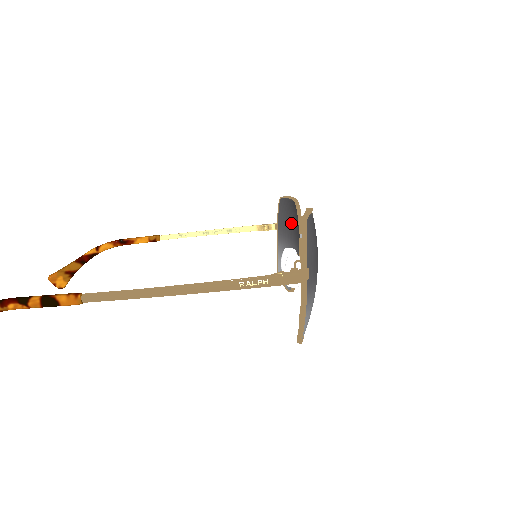
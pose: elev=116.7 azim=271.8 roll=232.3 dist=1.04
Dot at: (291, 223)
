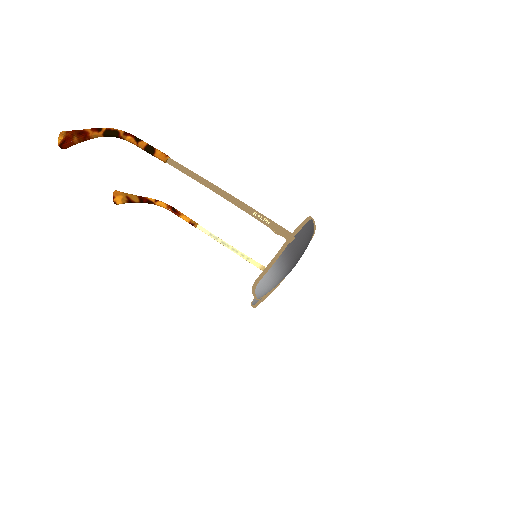
Dot at: occluded
